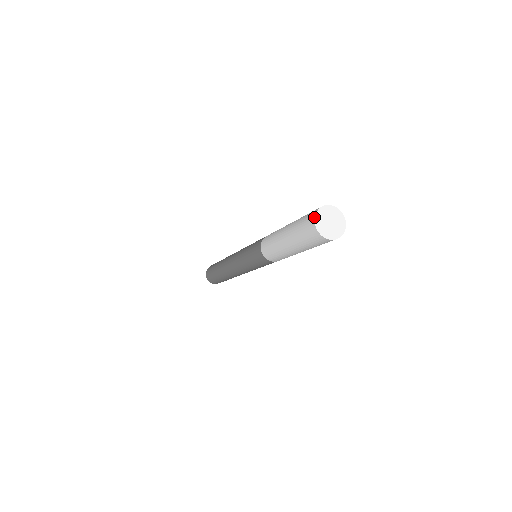
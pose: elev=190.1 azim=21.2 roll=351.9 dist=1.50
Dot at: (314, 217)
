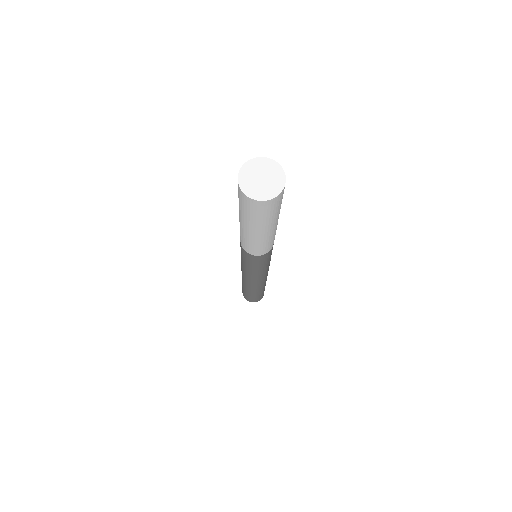
Dot at: (241, 167)
